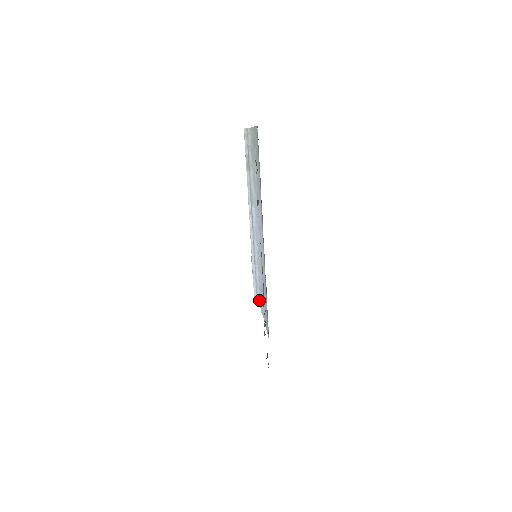
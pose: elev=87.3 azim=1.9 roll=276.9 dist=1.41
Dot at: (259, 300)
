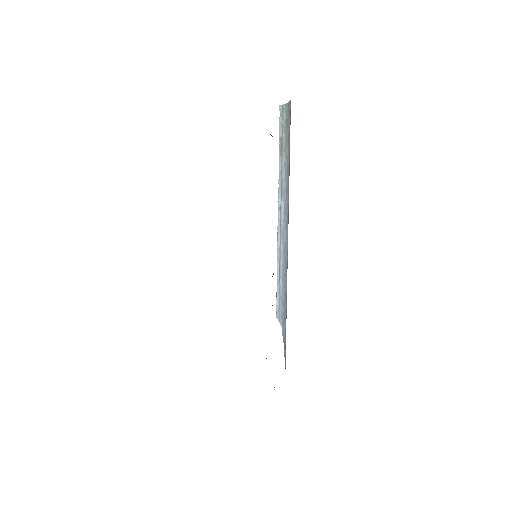
Dot at: (281, 317)
